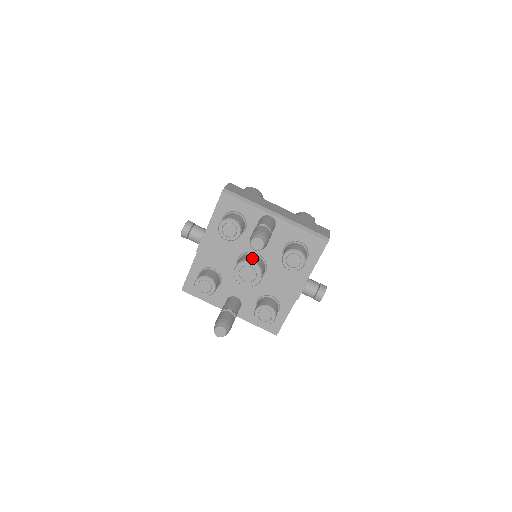
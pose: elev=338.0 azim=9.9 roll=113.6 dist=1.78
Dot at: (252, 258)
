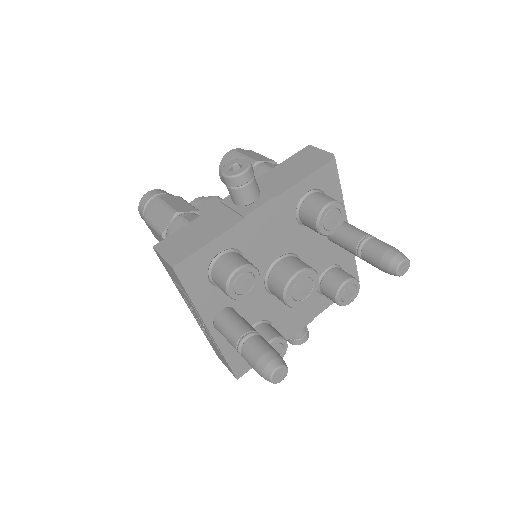
Dot at: occluded
